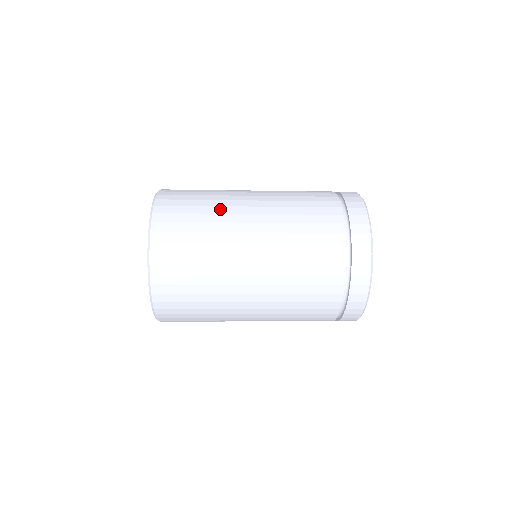
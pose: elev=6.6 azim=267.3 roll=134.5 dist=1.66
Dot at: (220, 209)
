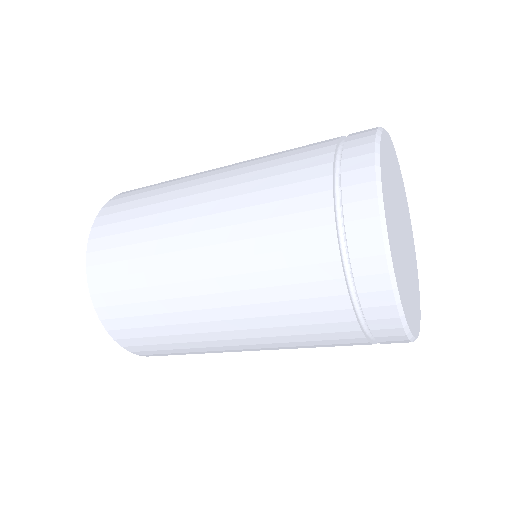
Dot at: occluded
